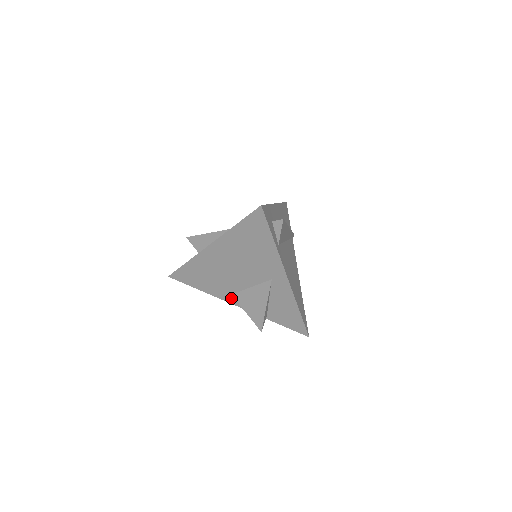
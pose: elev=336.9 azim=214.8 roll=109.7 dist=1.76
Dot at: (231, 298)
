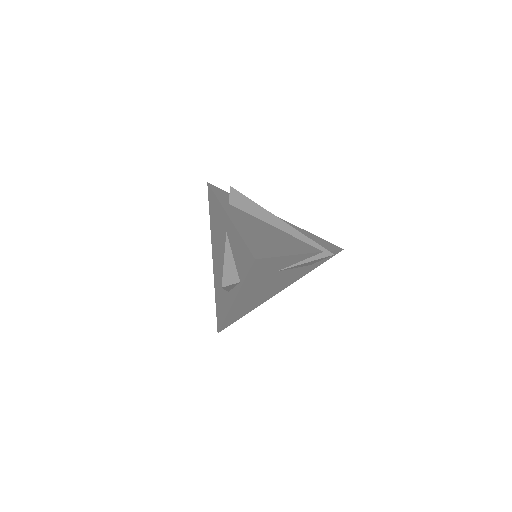
Dot at: (230, 298)
